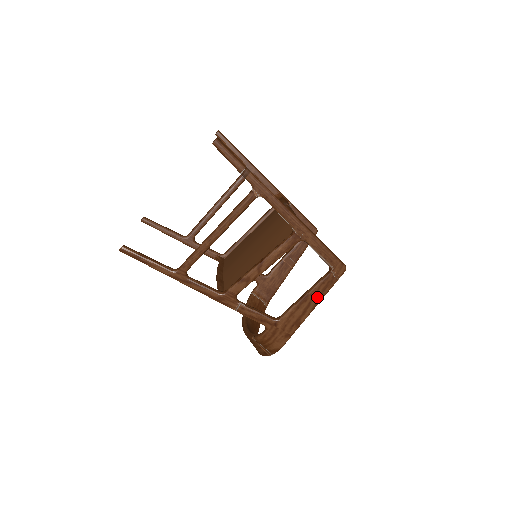
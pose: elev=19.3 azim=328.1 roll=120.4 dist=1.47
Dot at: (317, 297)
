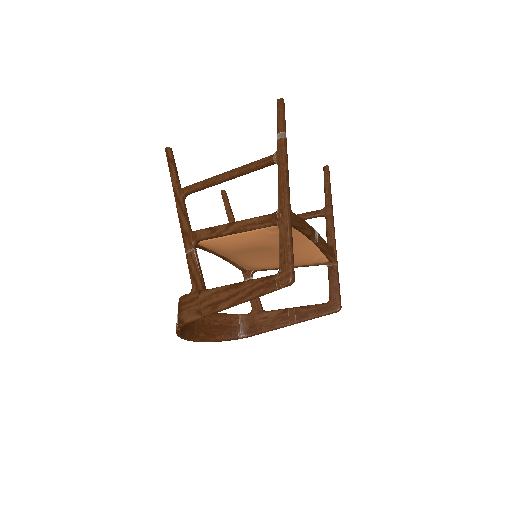
Dot at: (248, 292)
